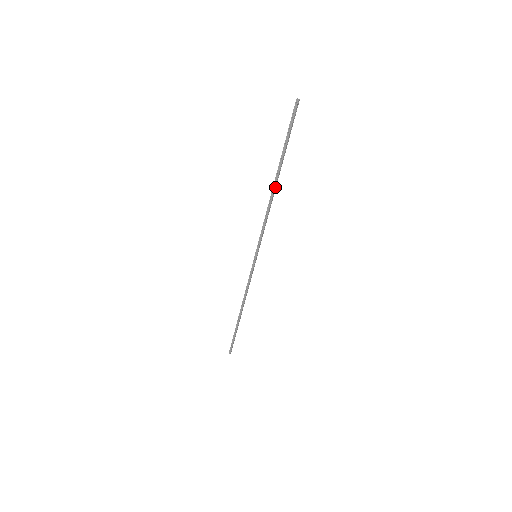
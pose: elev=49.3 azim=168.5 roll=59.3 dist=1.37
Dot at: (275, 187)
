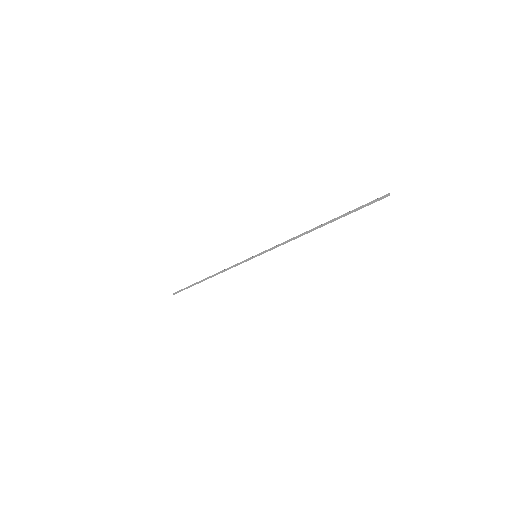
Dot at: (315, 229)
